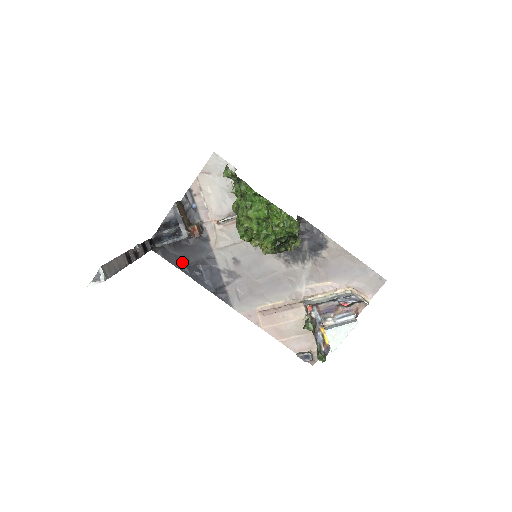
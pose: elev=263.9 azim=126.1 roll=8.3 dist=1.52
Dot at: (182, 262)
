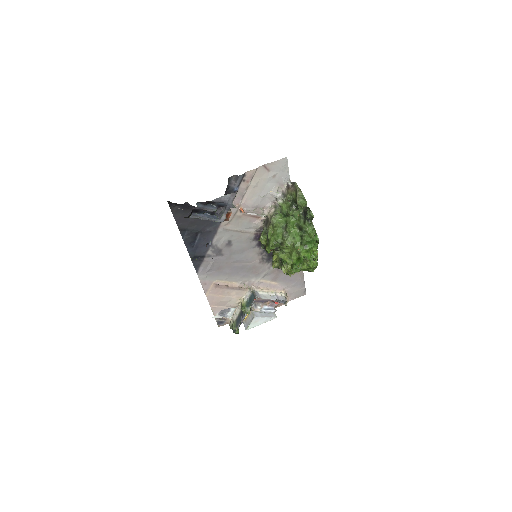
Dot at: (187, 225)
